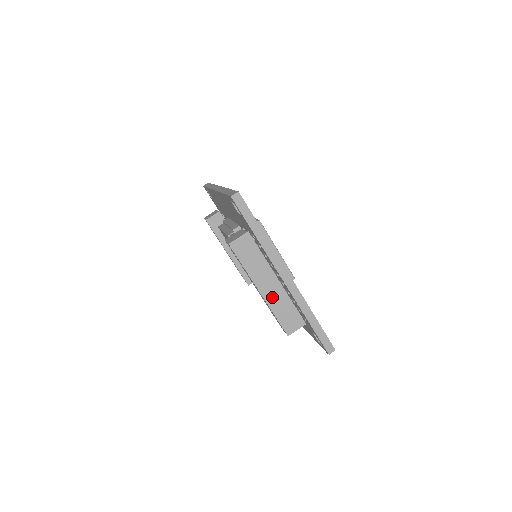
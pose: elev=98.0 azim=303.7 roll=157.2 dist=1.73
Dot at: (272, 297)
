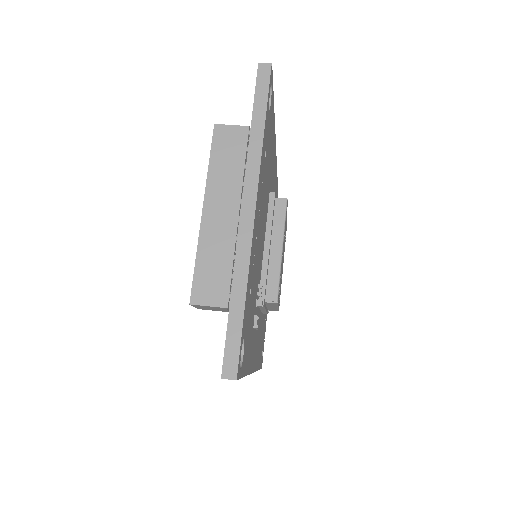
Dot at: (213, 230)
